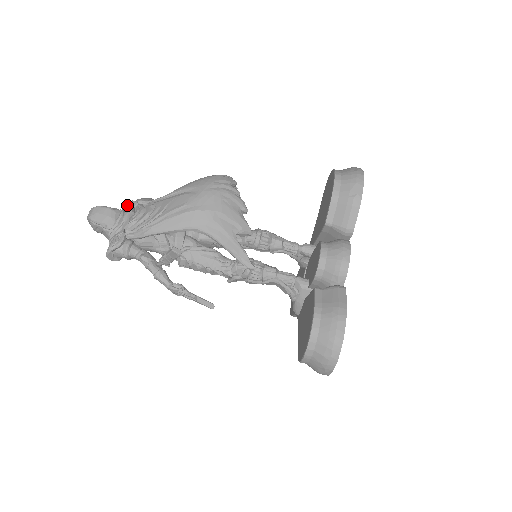
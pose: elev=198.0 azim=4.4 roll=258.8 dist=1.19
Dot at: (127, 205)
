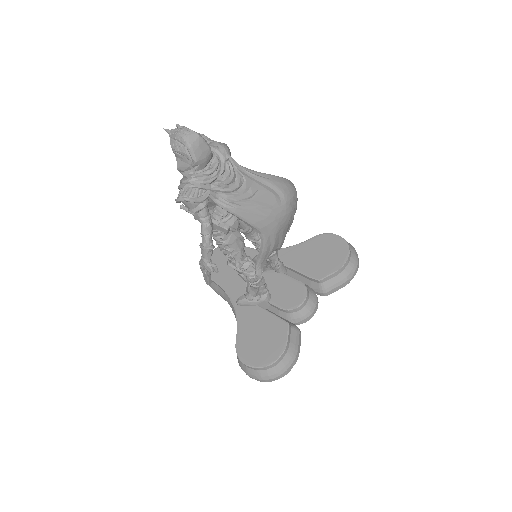
Dot at: (223, 156)
